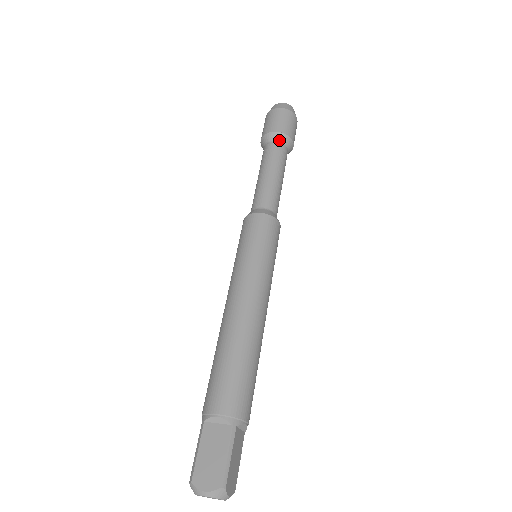
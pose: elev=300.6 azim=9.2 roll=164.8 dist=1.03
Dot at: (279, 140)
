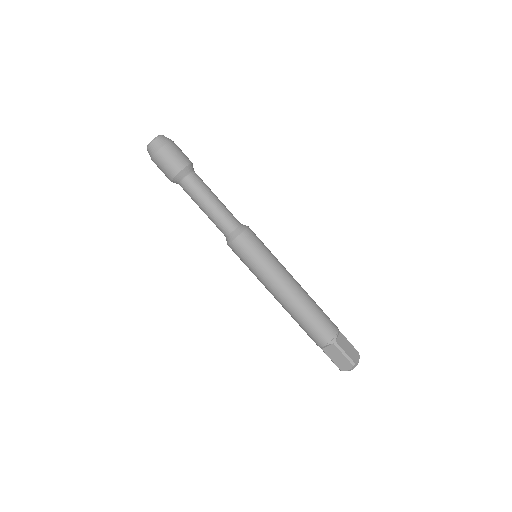
Dot at: (183, 178)
